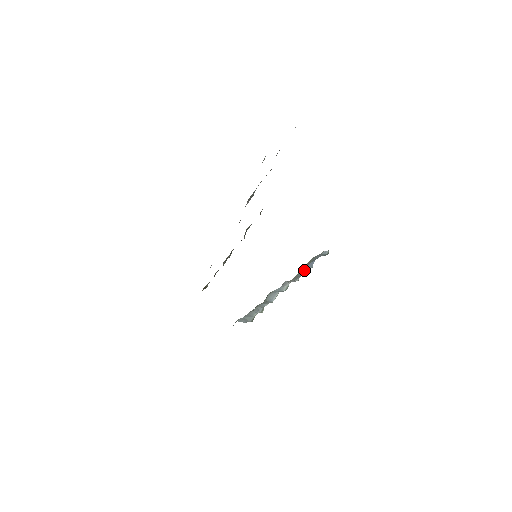
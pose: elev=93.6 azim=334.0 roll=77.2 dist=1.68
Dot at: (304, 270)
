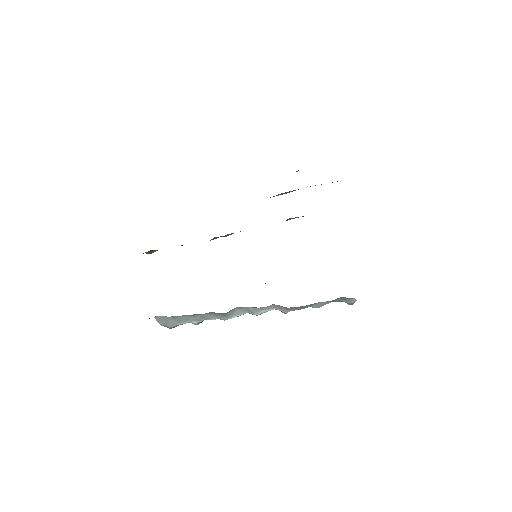
Dot at: (310, 305)
